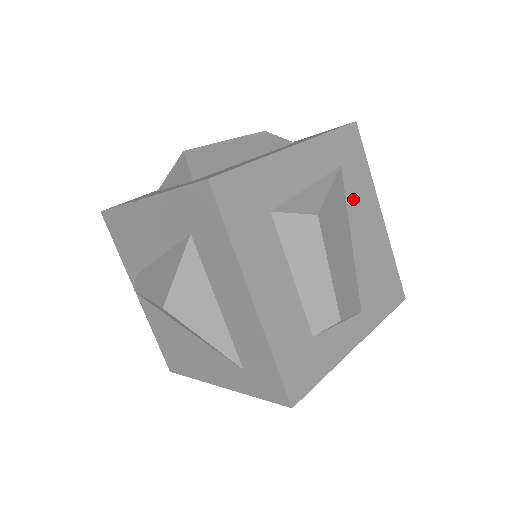
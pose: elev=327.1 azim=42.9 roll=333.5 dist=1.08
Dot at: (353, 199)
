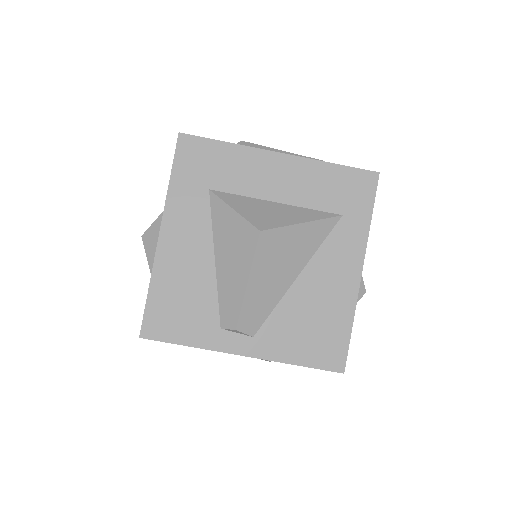
Dot at: occluded
